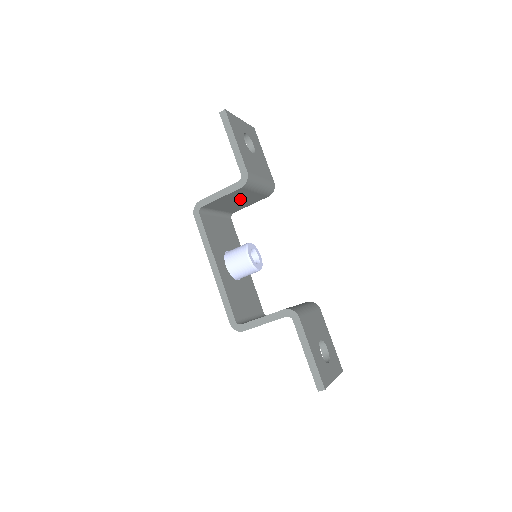
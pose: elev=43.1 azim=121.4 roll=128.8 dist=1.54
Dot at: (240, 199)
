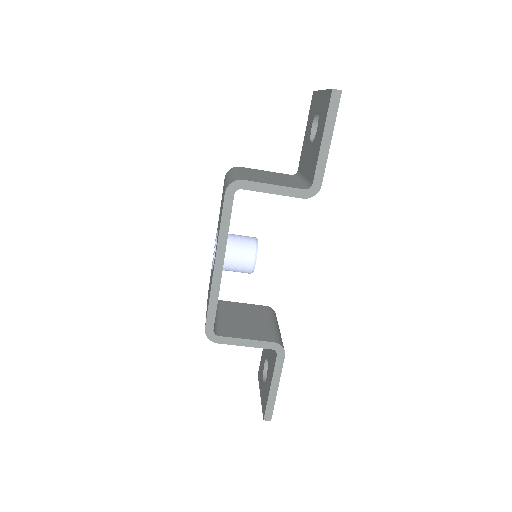
Dot at: occluded
